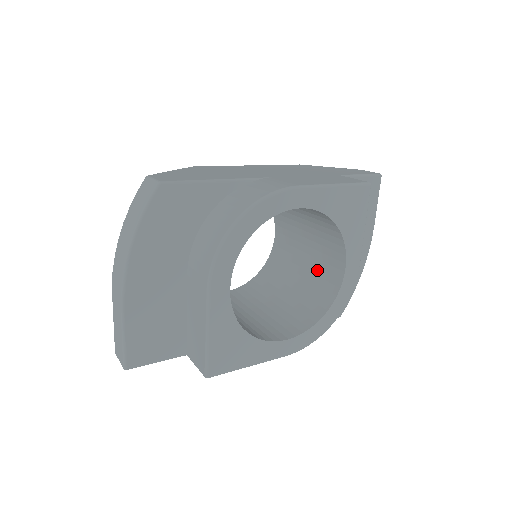
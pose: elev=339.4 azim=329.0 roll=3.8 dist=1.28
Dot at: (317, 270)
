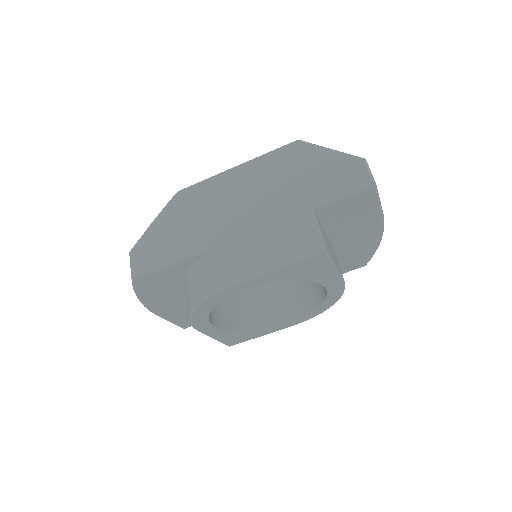
Dot at: occluded
